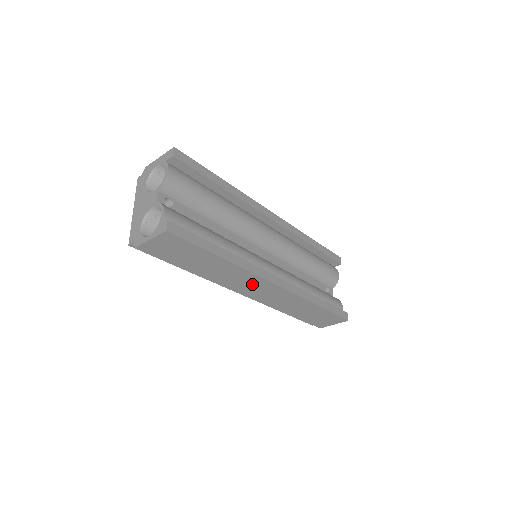
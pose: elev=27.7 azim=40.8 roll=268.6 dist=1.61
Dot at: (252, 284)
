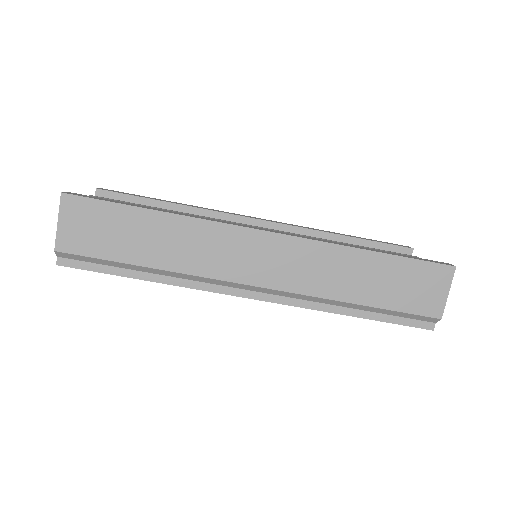
Dot at: (236, 250)
